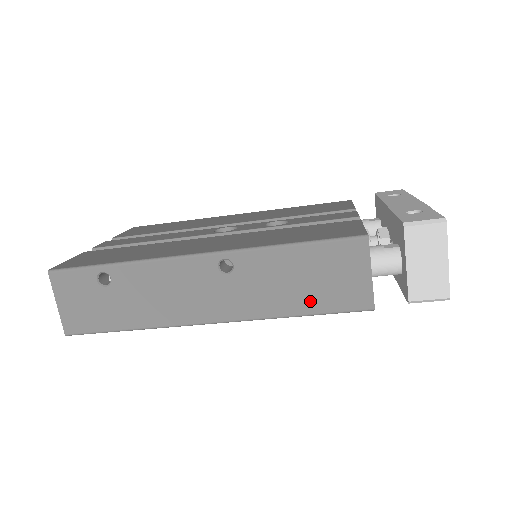
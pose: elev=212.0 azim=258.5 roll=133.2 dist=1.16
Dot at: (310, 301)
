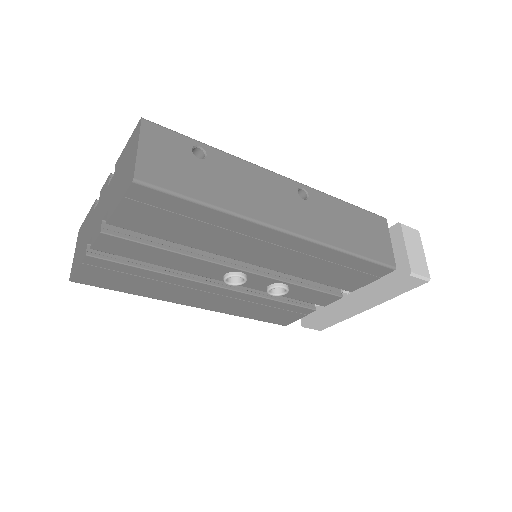
Dot at: (359, 245)
